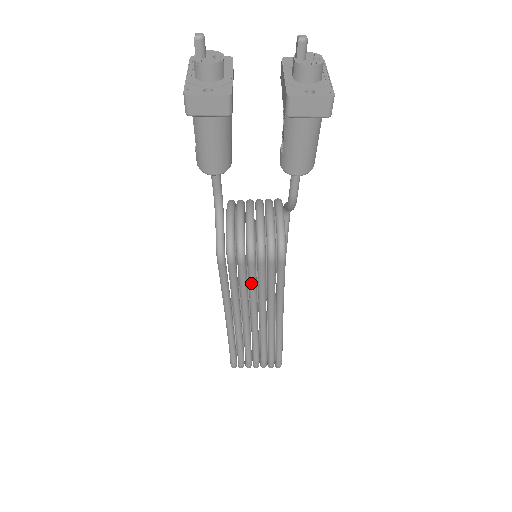
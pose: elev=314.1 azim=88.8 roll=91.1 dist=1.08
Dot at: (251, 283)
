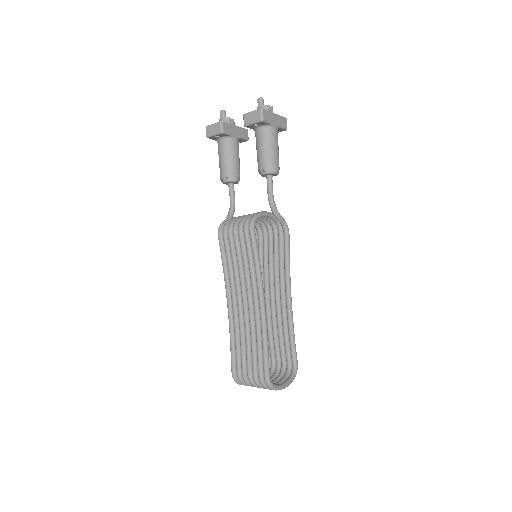
Dot at: (237, 258)
